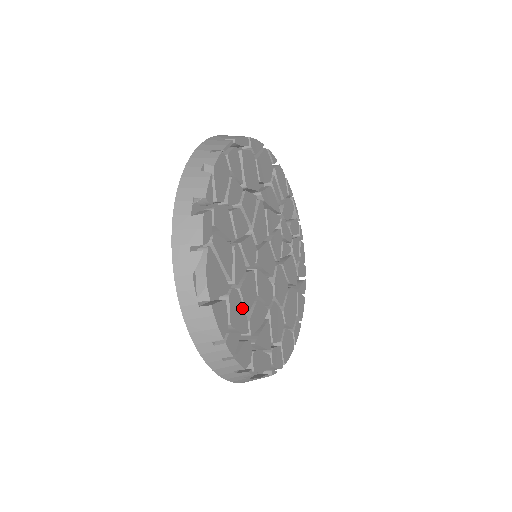
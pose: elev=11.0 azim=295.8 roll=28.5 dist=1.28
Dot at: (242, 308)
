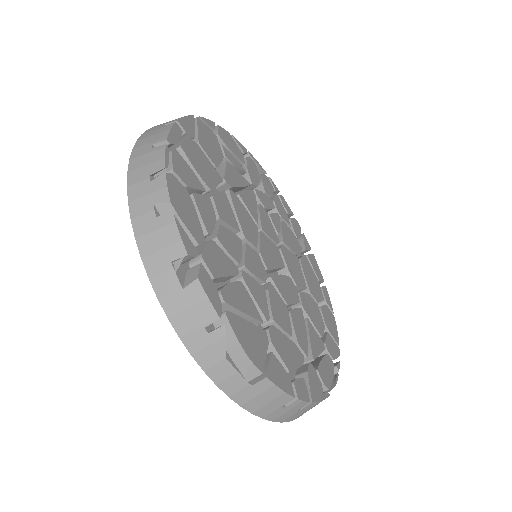
Dot at: (286, 339)
